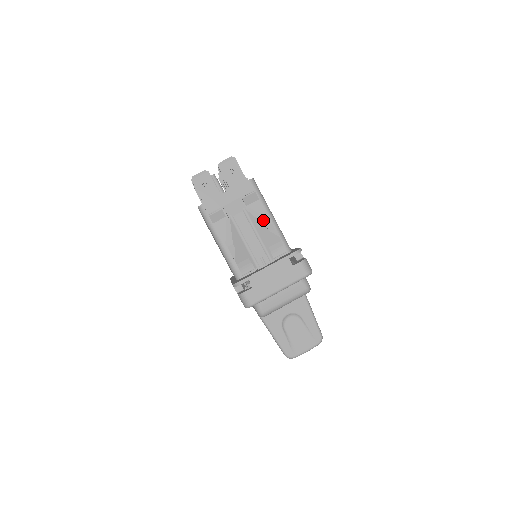
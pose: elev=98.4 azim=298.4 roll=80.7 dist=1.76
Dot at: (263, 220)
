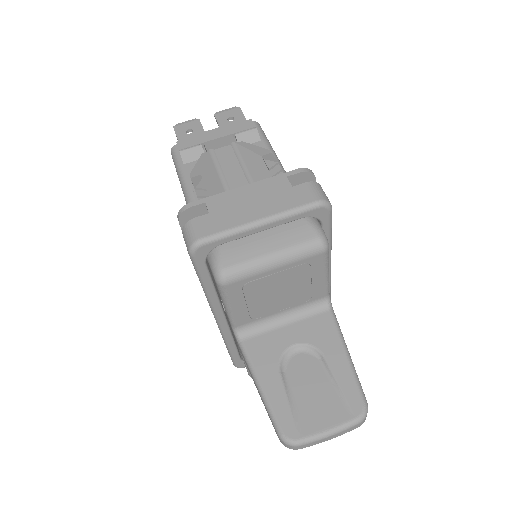
Dot at: (258, 150)
